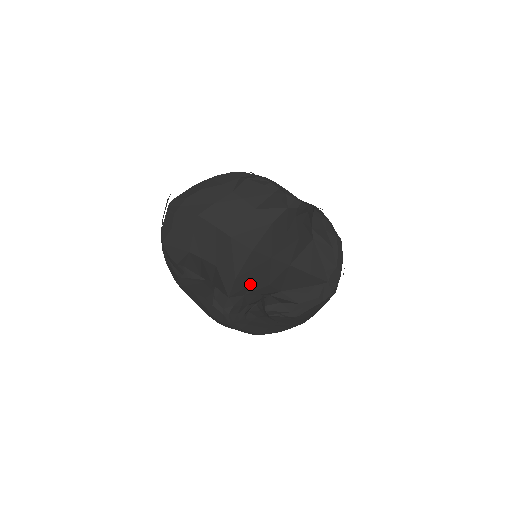
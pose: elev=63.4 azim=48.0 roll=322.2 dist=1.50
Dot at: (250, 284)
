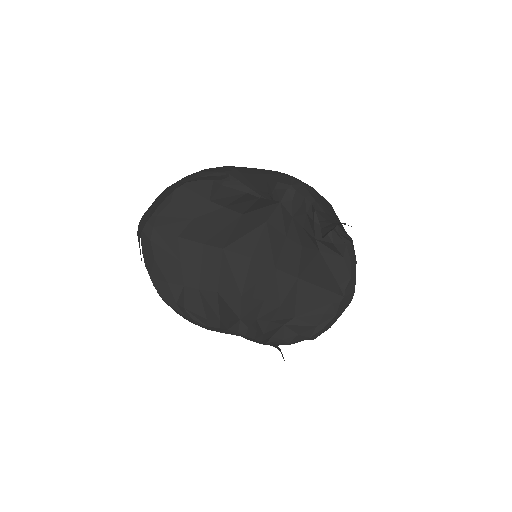
Dot at: (259, 304)
